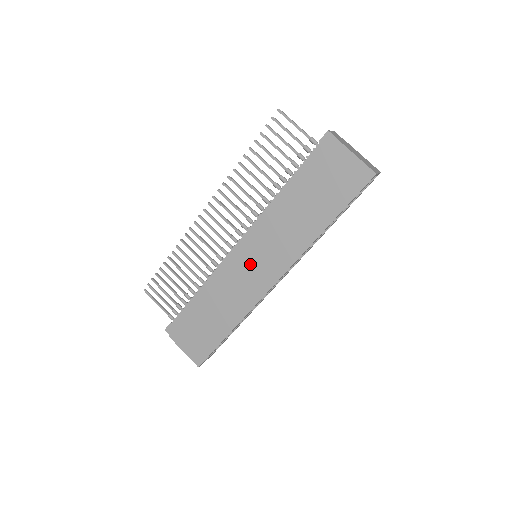
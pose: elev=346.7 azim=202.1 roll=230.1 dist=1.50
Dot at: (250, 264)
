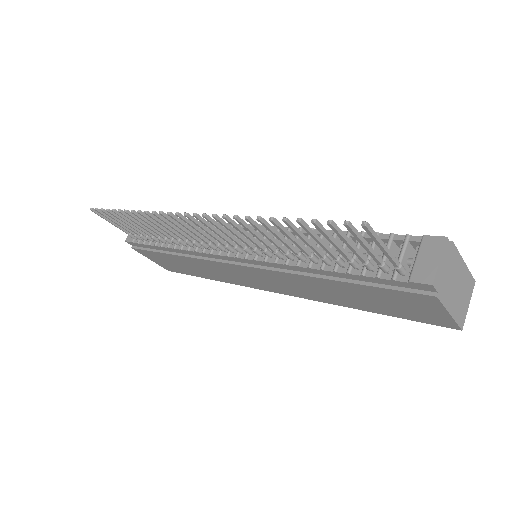
Dot at: (247, 274)
